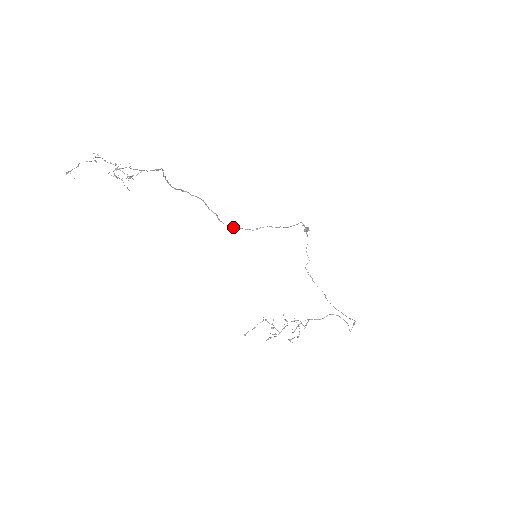
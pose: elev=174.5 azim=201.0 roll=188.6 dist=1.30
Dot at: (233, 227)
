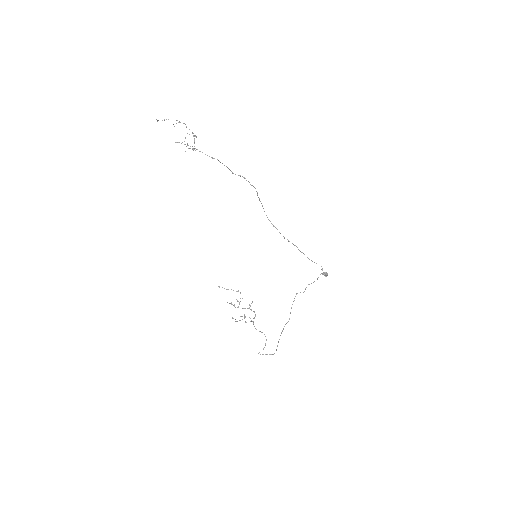
Dot at: (272, 224)
